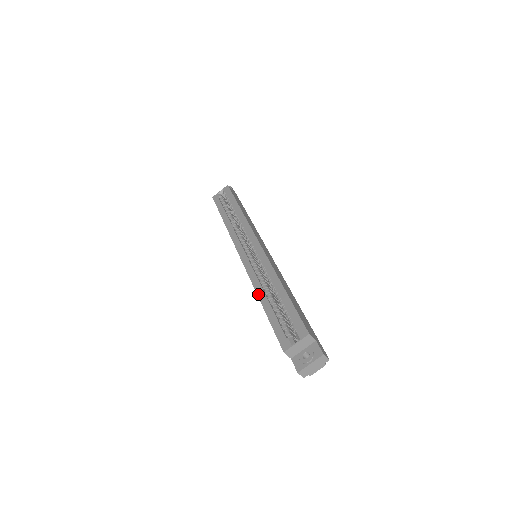
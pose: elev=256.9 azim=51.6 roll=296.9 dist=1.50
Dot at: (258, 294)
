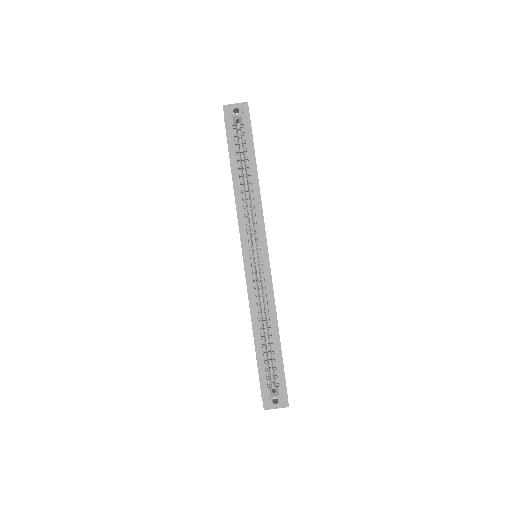
Dot at: (253, 324)
